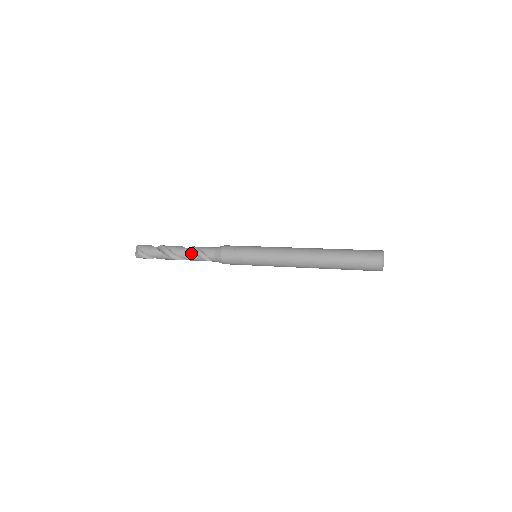
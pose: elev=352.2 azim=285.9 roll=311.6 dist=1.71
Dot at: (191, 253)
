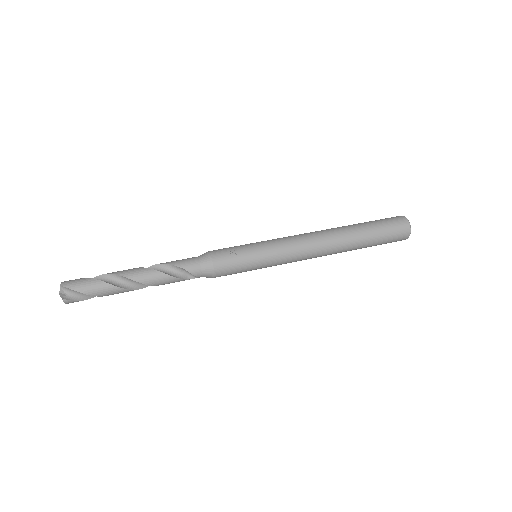
Dot at: (163, 274)
